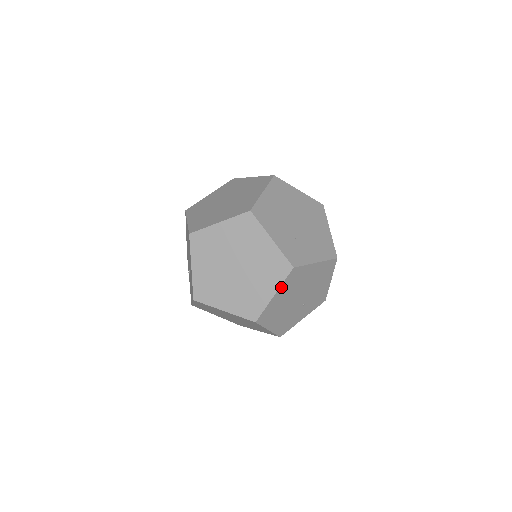
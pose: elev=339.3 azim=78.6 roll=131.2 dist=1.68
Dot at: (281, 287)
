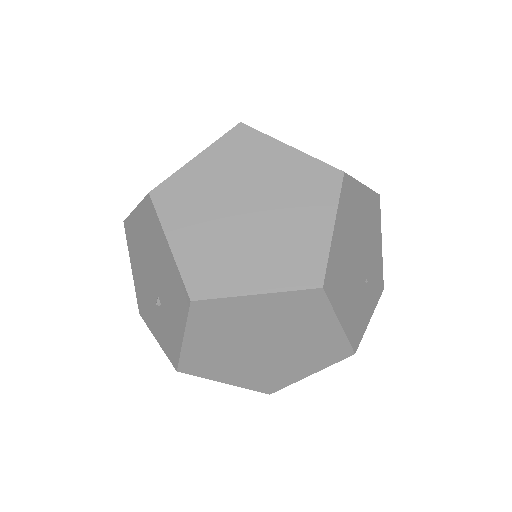
Dot at: (338, 212)
